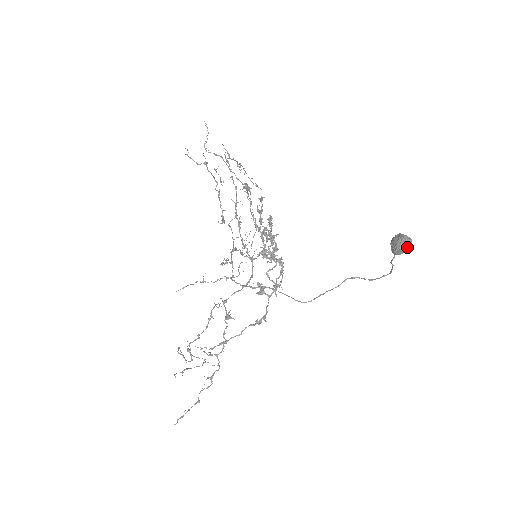
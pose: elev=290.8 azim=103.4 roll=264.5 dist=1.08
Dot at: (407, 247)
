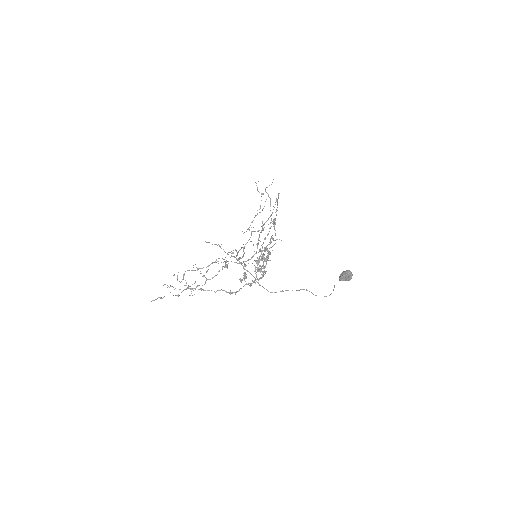
Dot at: (349, 276)
